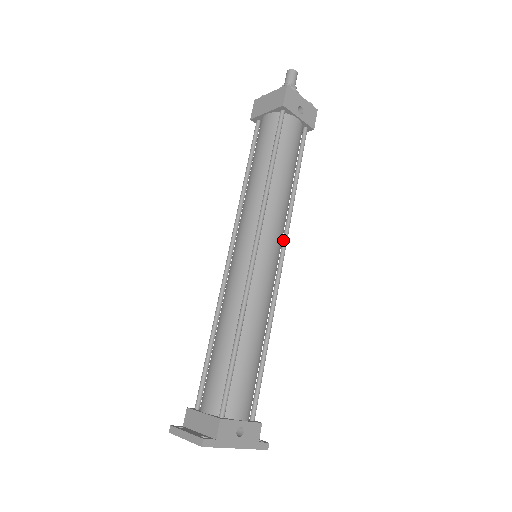
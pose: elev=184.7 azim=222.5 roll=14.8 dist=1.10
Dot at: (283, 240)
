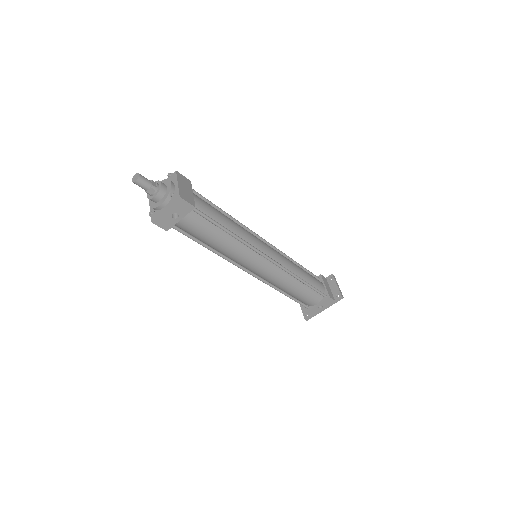
Dot at: (258, 253)
